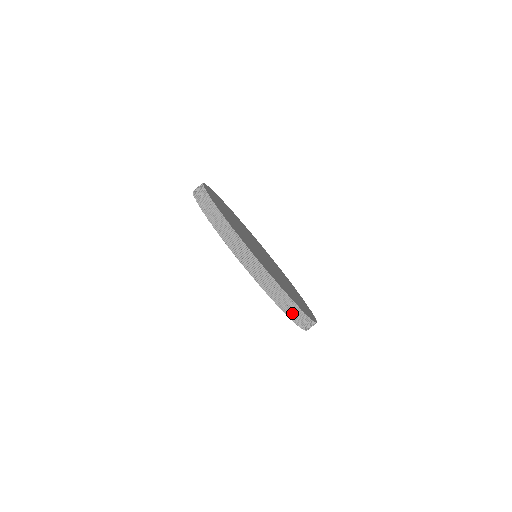
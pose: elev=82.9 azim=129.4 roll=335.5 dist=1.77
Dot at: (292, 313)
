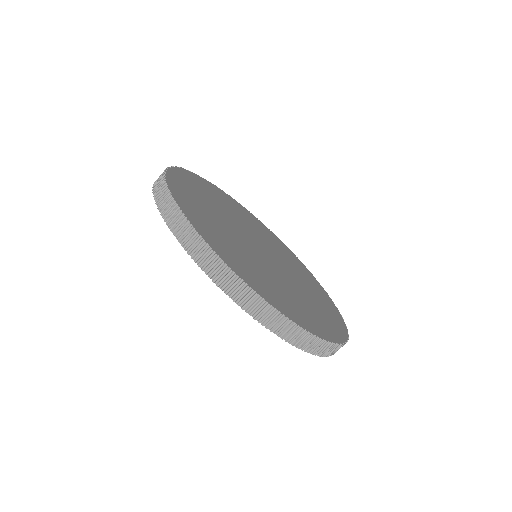
Dot at: (297, 339)
